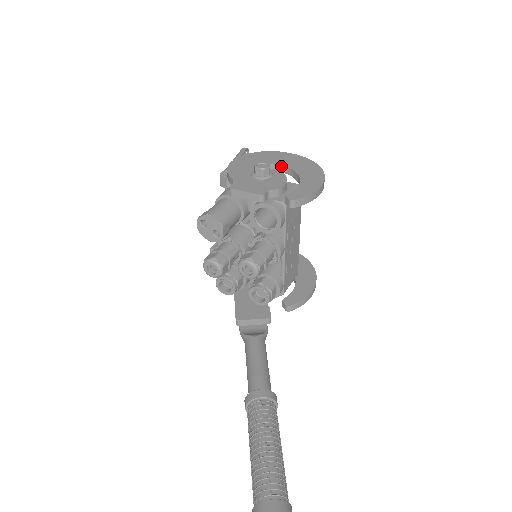
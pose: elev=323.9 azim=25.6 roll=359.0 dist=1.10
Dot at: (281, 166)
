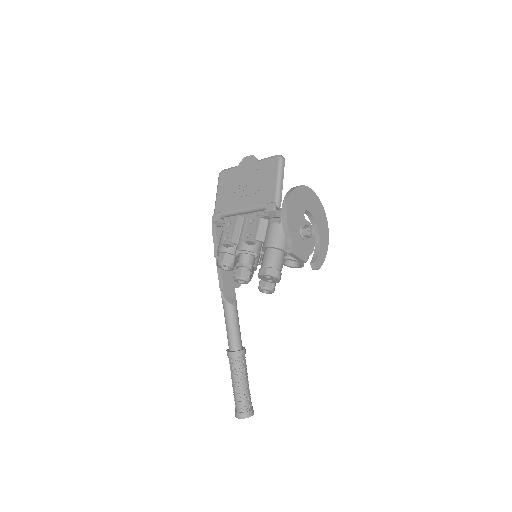
Dot at: (310, 214)
